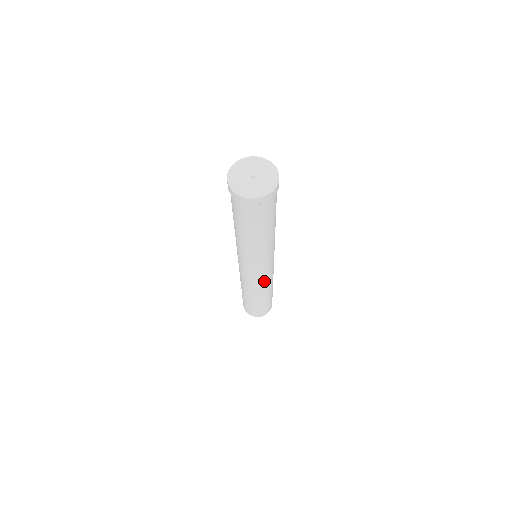
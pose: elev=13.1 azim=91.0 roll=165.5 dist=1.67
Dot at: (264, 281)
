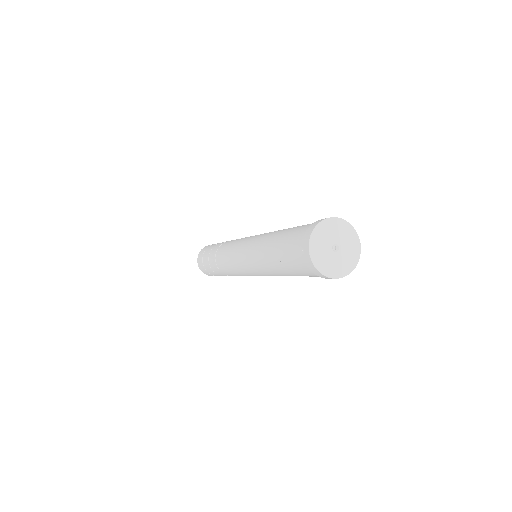
Dot at: occluded
